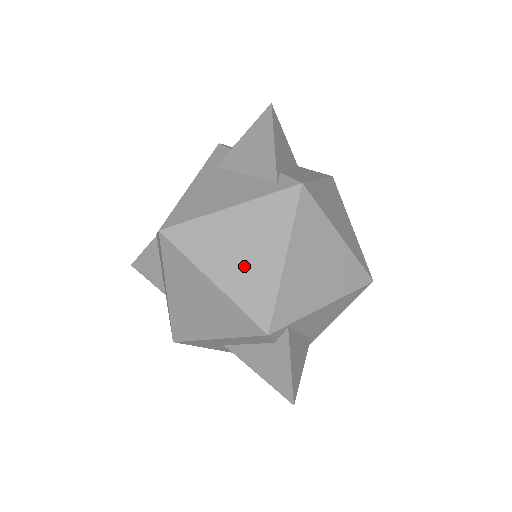
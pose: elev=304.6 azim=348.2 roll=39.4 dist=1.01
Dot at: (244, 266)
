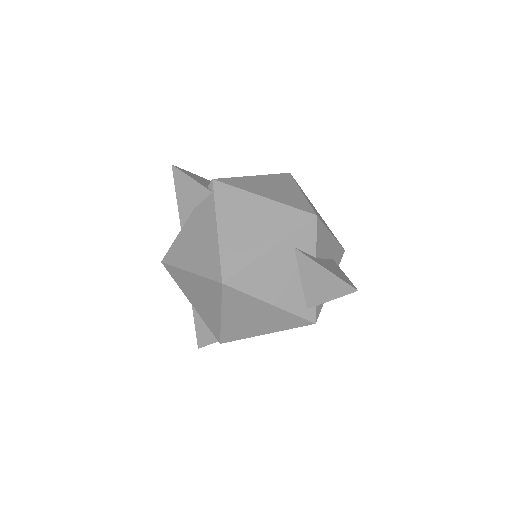
Dot at: (244, 323)
